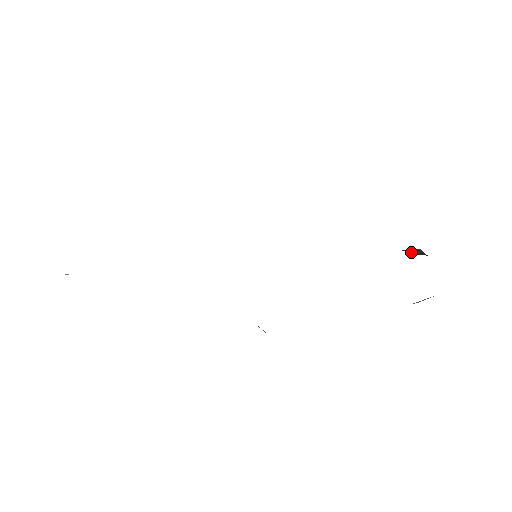
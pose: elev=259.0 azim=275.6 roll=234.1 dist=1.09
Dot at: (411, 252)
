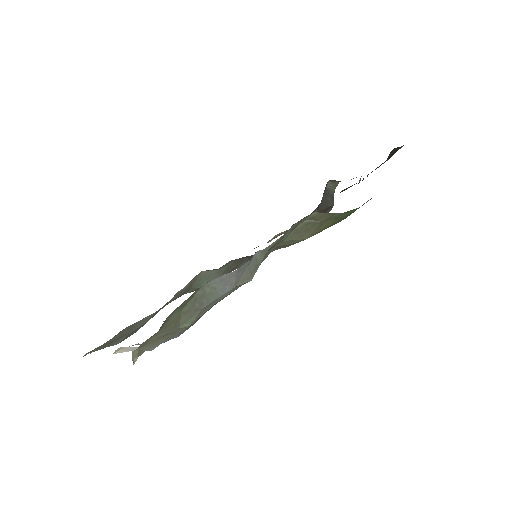
Dot at: (328, 205)
